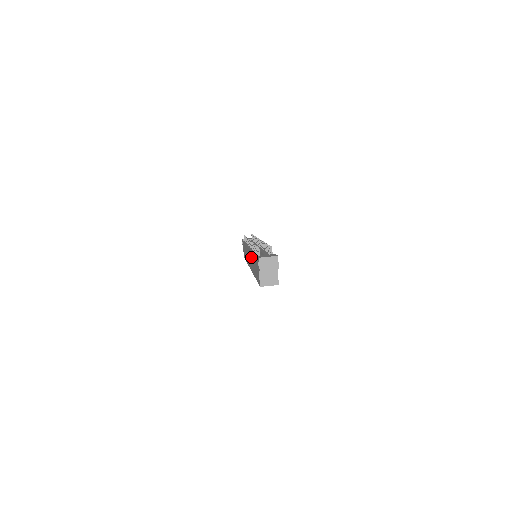
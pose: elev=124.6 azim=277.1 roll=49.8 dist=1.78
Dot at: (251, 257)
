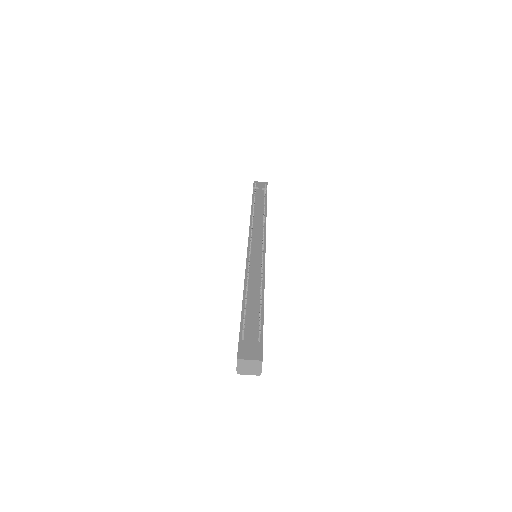
Dot at: occluded
